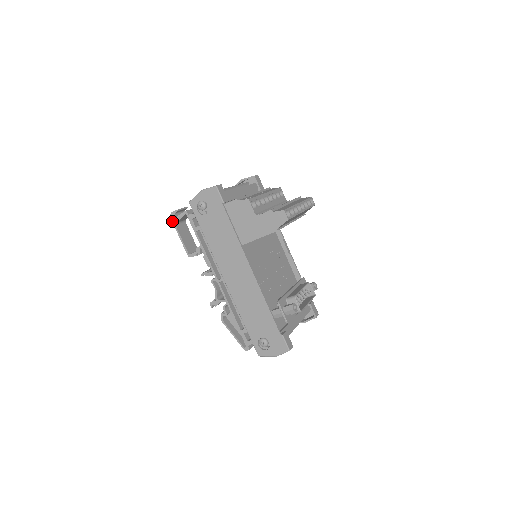
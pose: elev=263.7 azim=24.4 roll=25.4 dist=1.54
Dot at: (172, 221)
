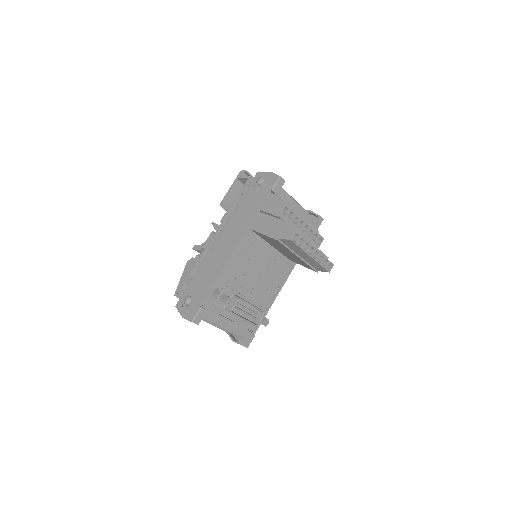
Dot at: (238, 175)
